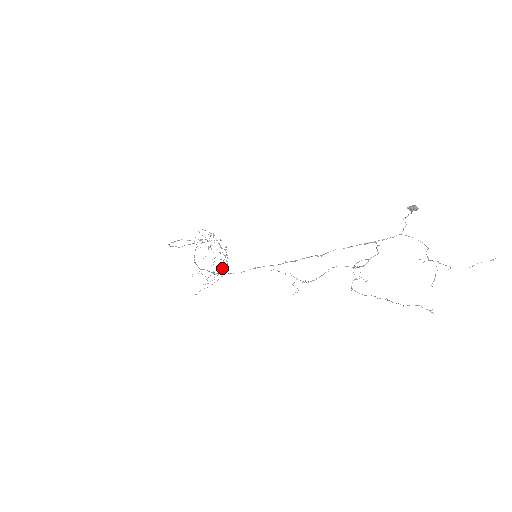
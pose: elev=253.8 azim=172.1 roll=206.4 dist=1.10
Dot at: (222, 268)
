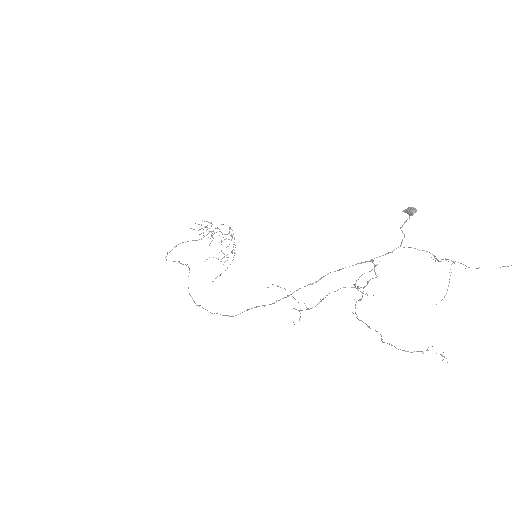
Dot at: occluded
